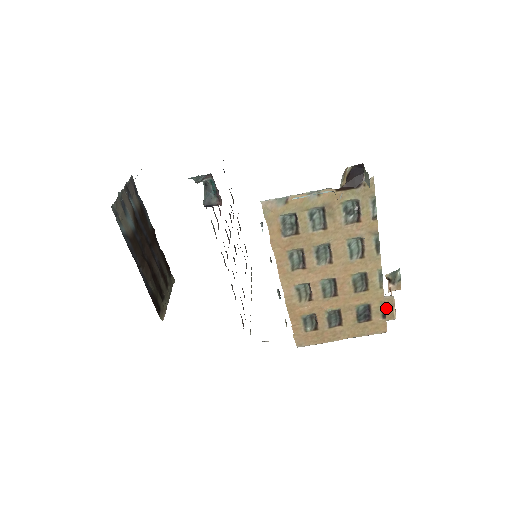
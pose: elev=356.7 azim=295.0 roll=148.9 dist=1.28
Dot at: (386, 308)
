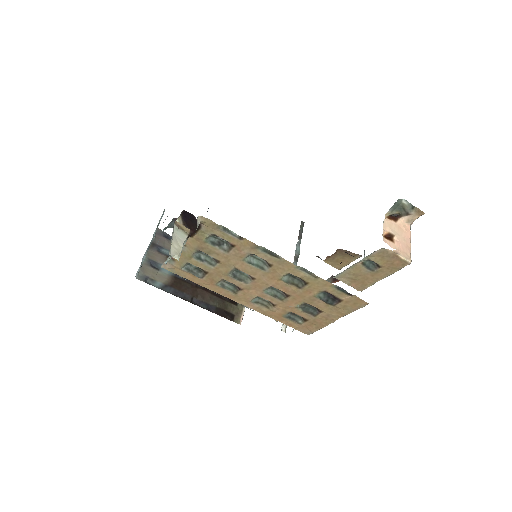
Dot at: (389, 259)
